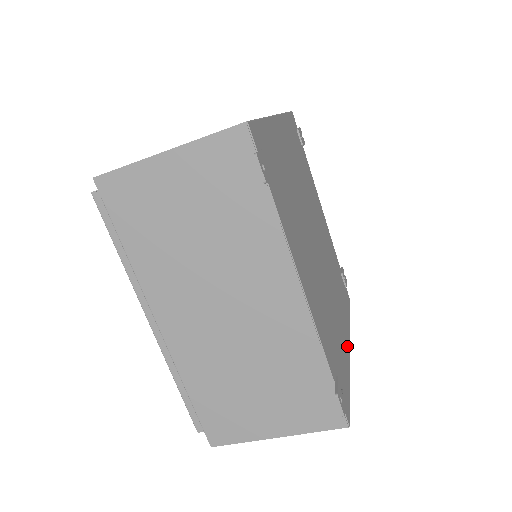
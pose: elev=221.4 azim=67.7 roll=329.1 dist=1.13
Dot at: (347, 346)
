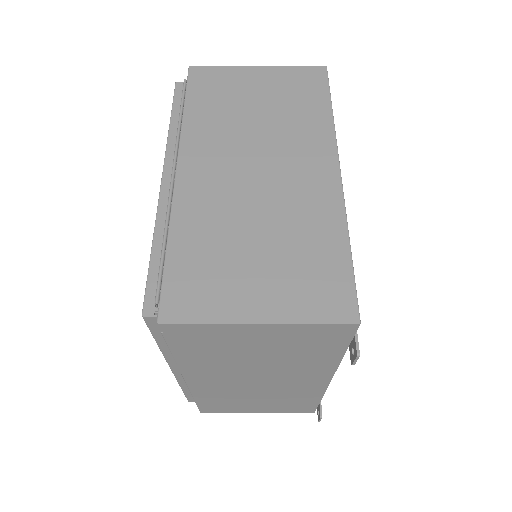
Dot at: occluded
